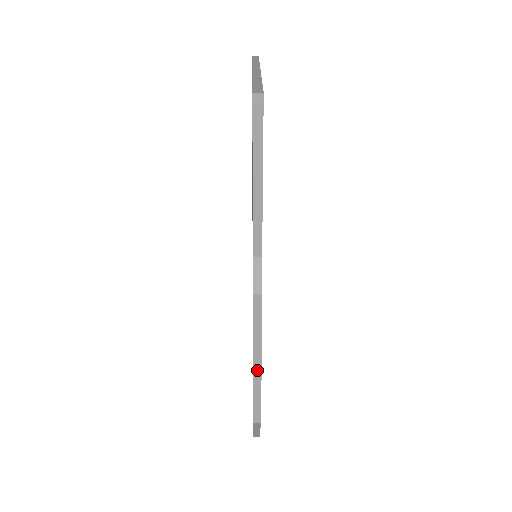
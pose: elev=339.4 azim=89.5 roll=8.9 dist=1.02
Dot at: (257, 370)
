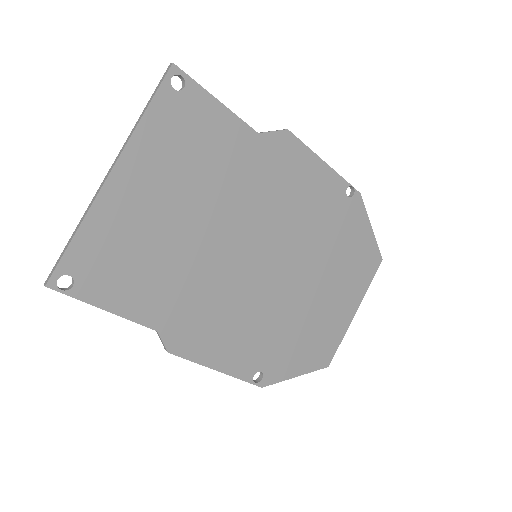
Dot at: (221, 372)
